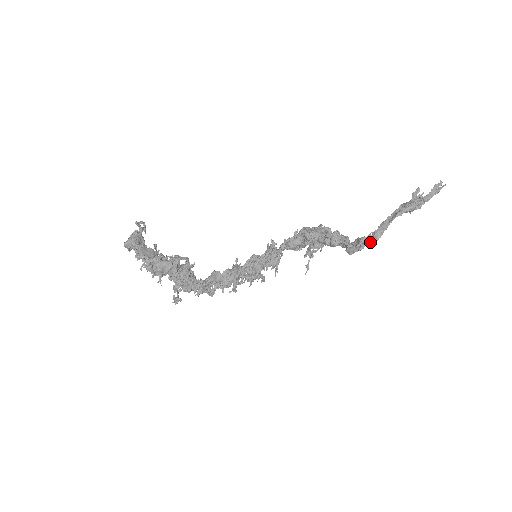
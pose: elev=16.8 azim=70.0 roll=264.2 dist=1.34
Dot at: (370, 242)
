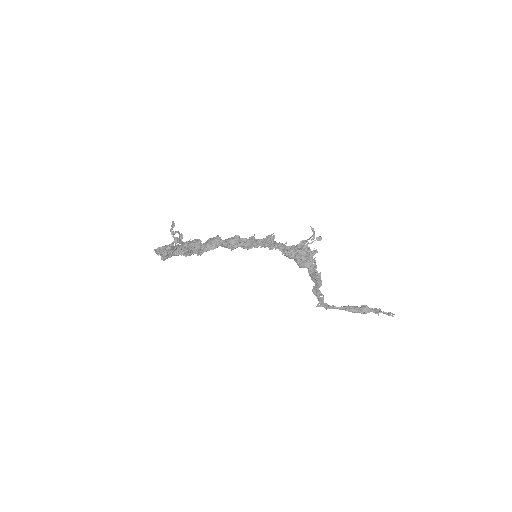
Dot at: (326, 308)
